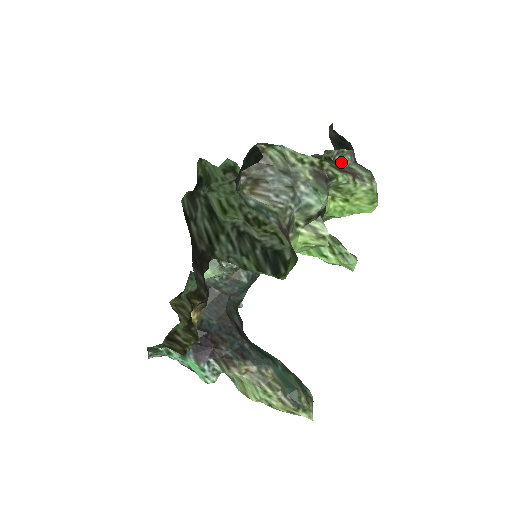
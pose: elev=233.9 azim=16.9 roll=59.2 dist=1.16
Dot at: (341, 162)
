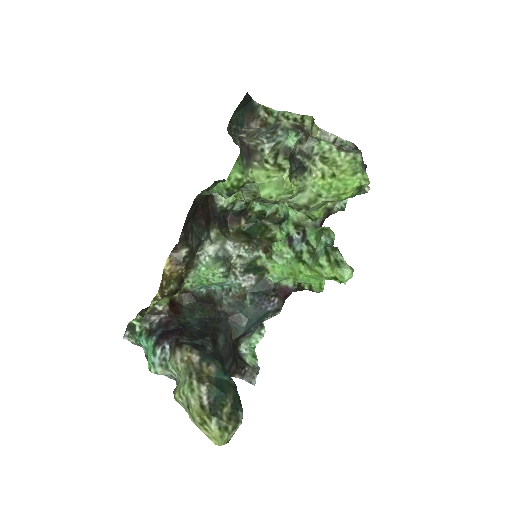
Dot at: occluded
